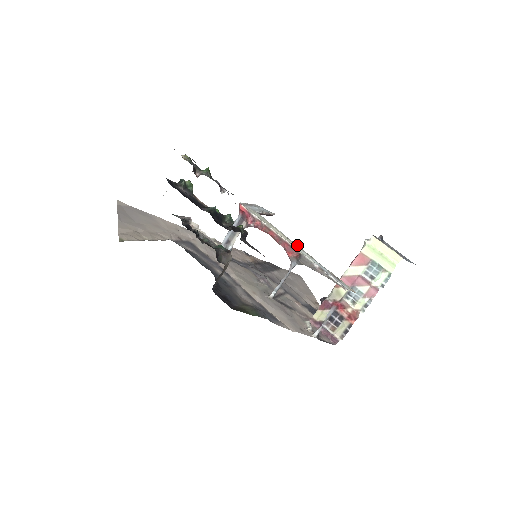
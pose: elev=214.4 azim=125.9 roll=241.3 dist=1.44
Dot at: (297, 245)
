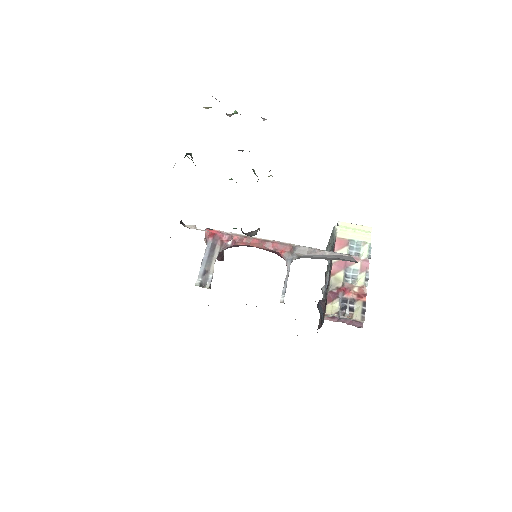
Dot at: occluded
